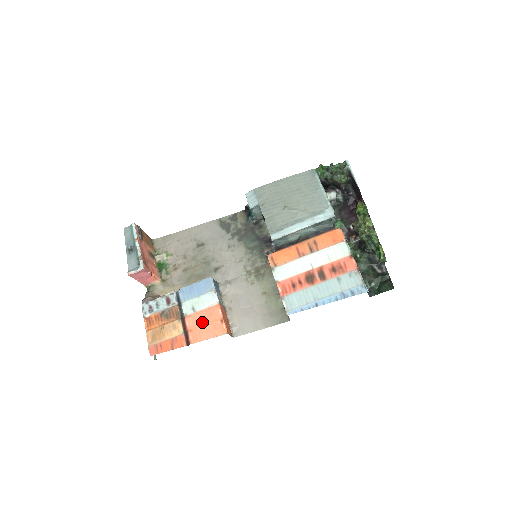
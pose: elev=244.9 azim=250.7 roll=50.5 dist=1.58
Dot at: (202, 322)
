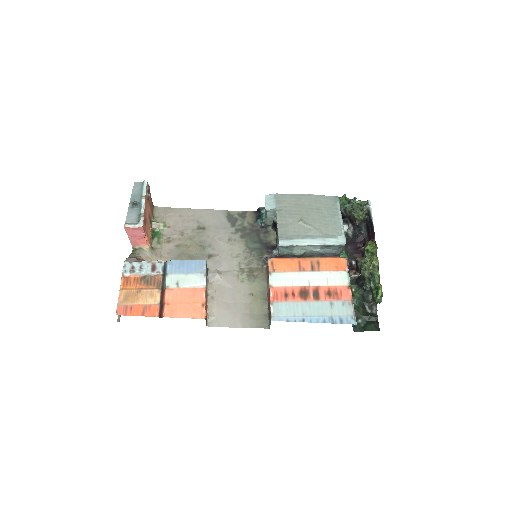
Dot at: (182, 299)
